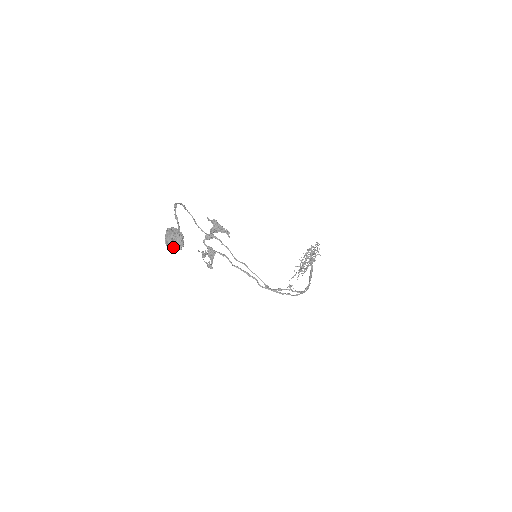
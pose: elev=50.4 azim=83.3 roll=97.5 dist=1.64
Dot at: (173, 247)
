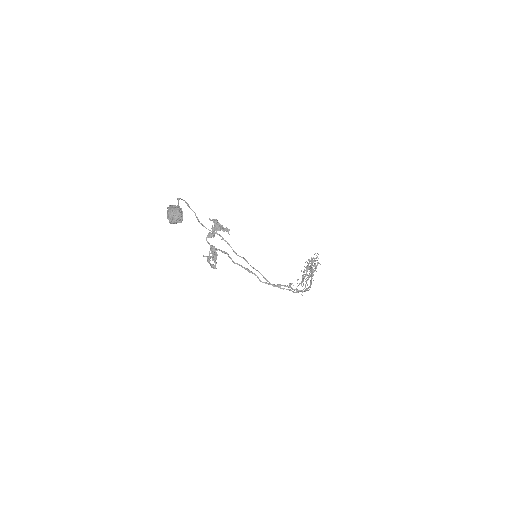
Dot at: (173, 219)
